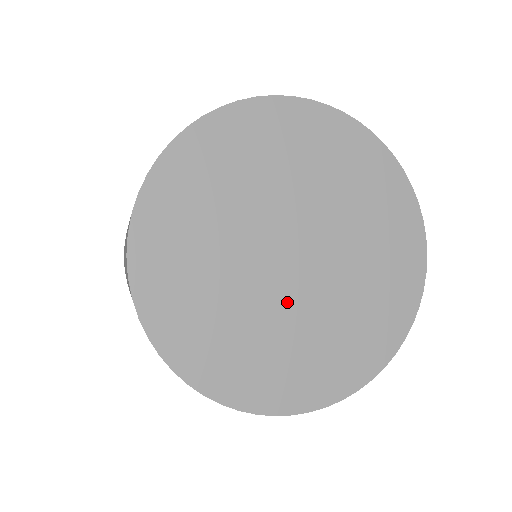
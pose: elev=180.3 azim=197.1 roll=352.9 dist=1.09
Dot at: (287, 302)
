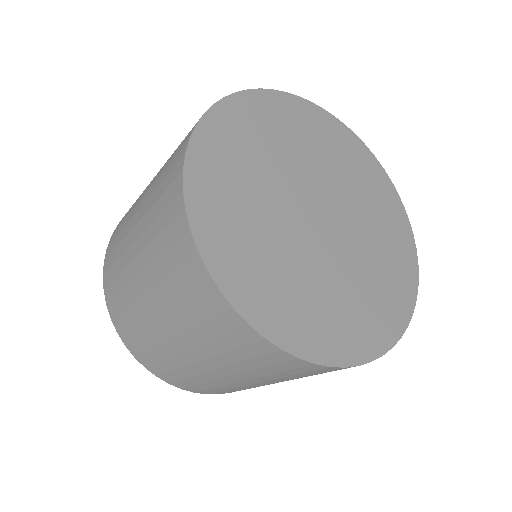
Dot at: (334, 257)
